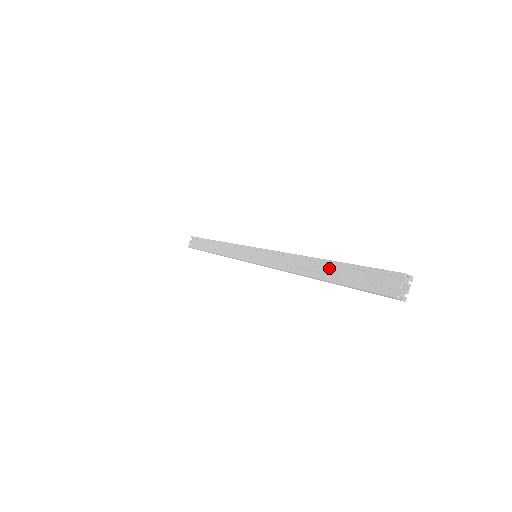
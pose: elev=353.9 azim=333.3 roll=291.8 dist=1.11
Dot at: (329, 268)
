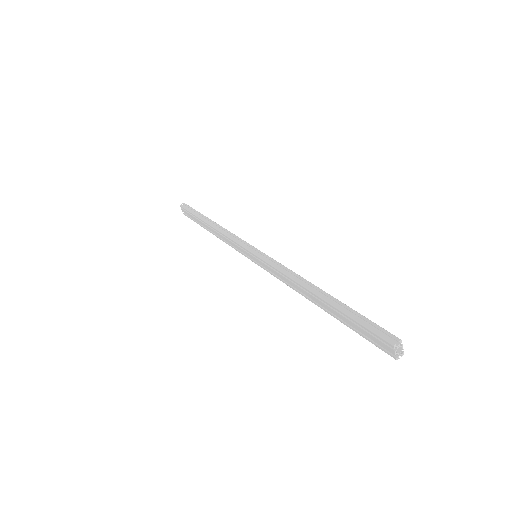
Dot at: (329, 308)
